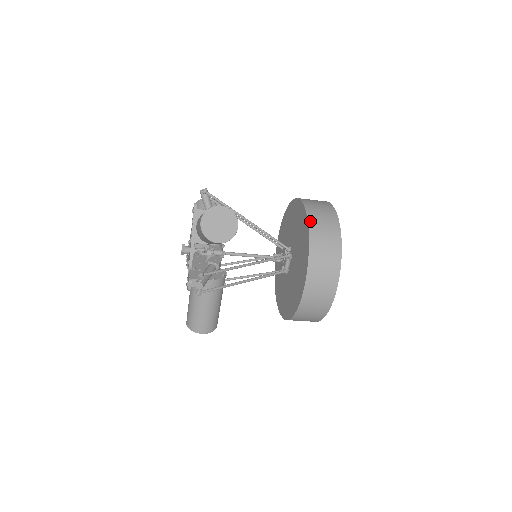
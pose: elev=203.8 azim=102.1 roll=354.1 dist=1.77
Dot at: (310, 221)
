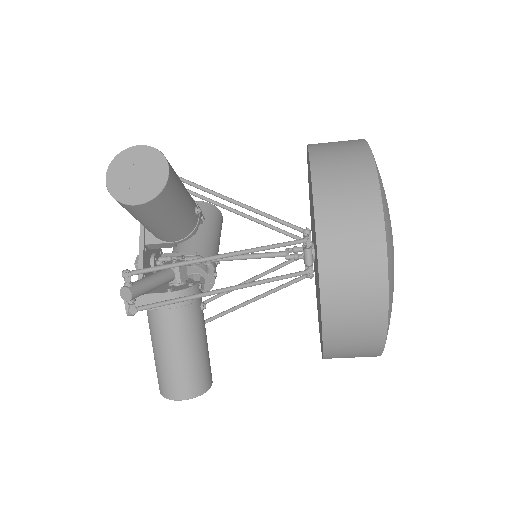
Dot at: (313, 155)
